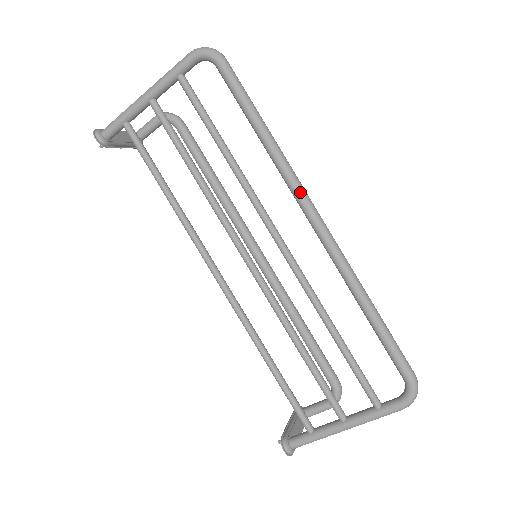
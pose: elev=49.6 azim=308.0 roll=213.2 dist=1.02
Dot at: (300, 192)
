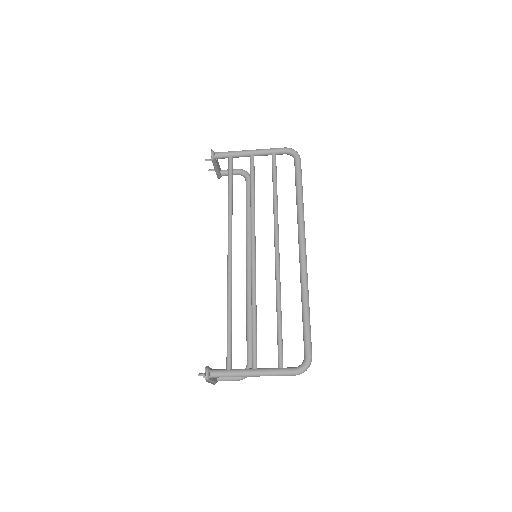
Dot at: (303, 232)
